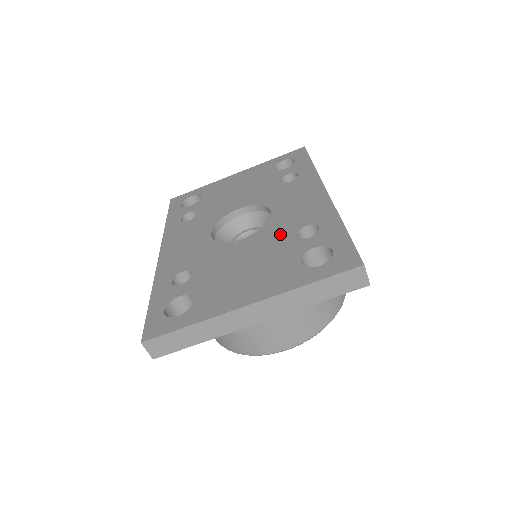
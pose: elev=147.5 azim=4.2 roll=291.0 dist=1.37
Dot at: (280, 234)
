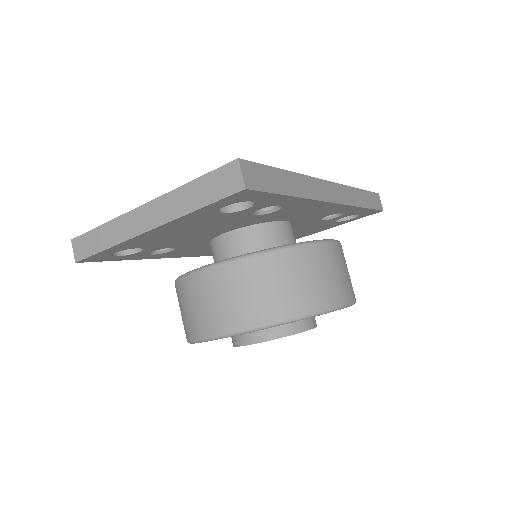
Dot at: occluded
